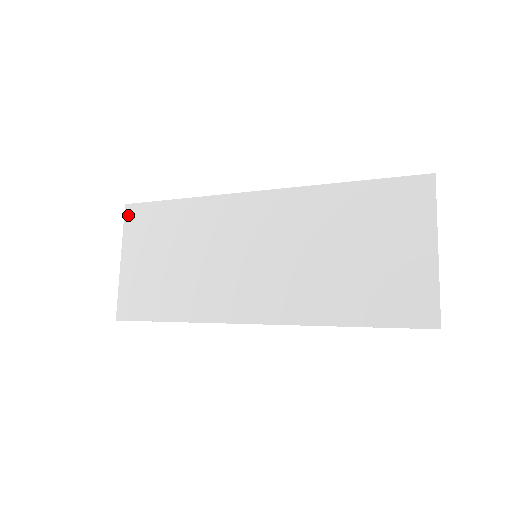
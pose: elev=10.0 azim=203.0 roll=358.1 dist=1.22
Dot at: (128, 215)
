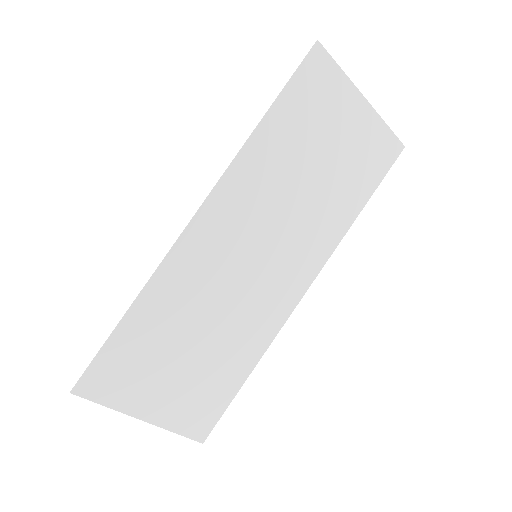
Dot at: (90, 393)
